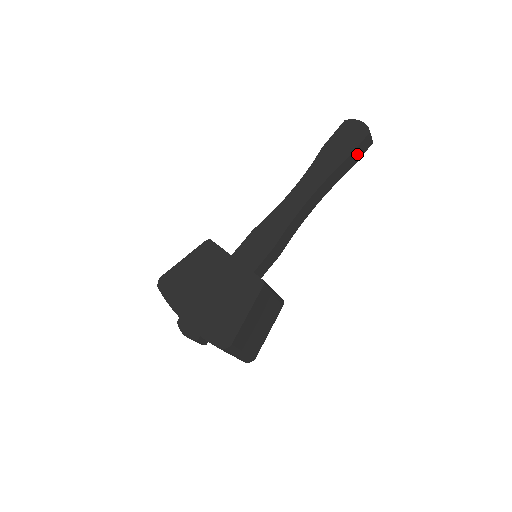
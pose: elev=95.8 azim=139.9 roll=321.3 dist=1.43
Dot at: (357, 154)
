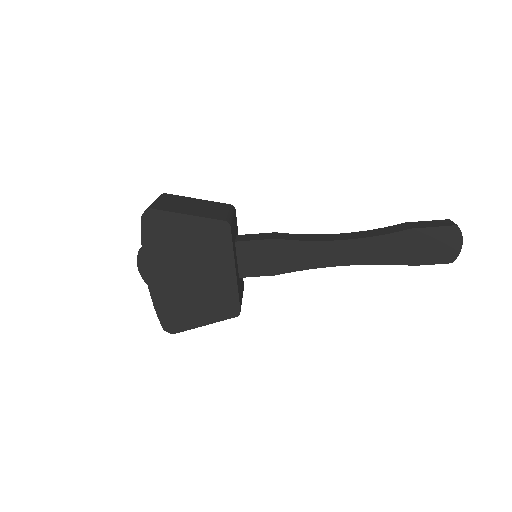
Dot at: occluded
